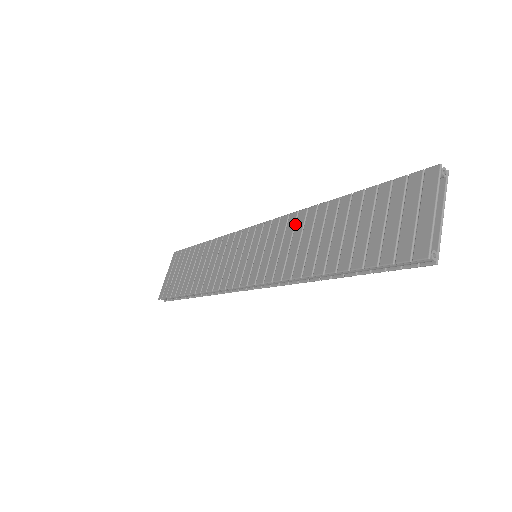
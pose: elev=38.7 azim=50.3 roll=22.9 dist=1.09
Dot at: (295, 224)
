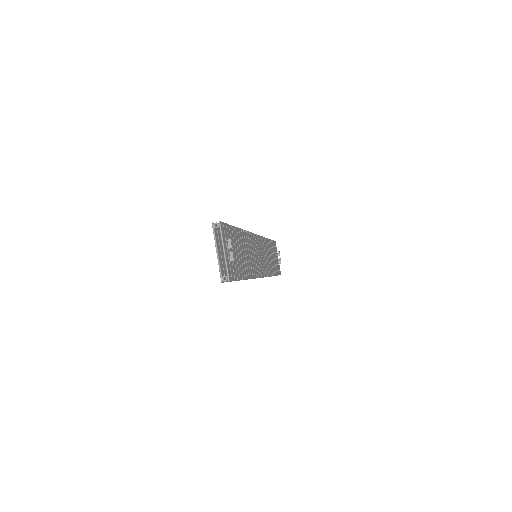
Dot at: occluded
